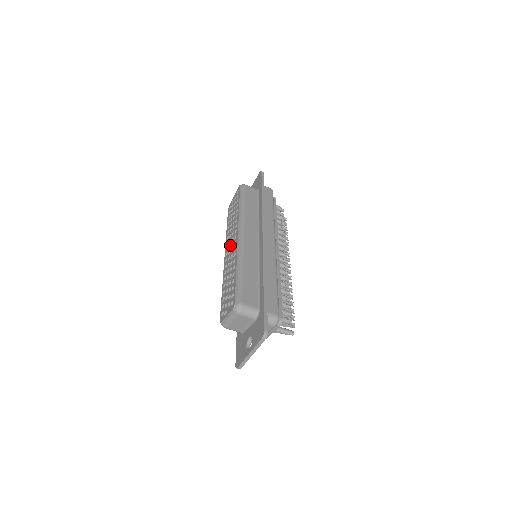
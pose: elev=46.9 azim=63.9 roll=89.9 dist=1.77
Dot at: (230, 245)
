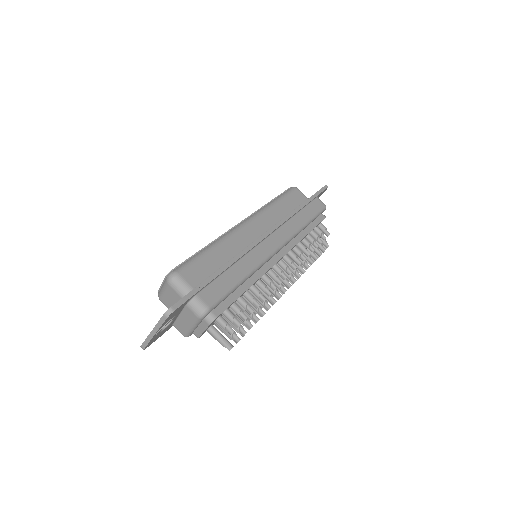
Dot at: occluded
